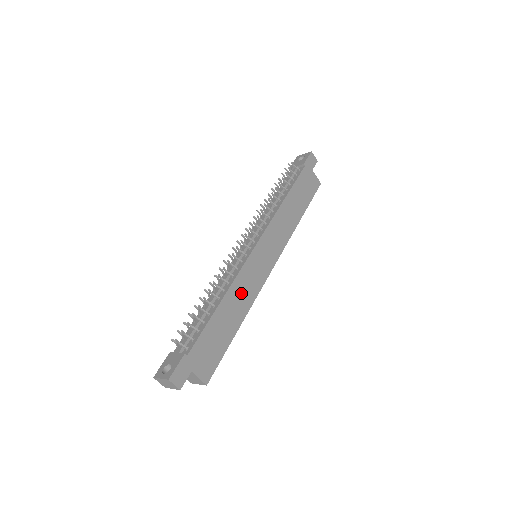
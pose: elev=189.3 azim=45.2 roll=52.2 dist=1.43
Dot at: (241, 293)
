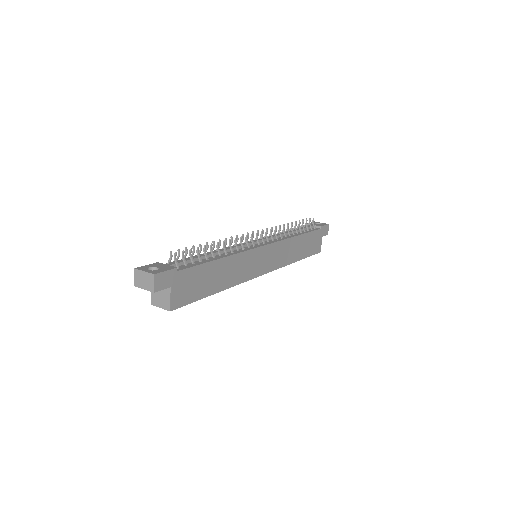
Dot at: (236, 268)
